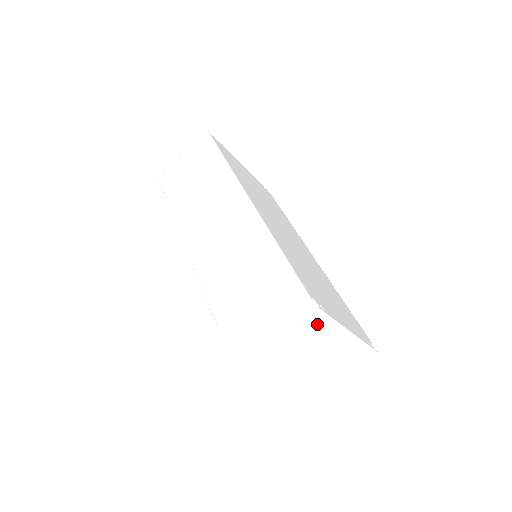
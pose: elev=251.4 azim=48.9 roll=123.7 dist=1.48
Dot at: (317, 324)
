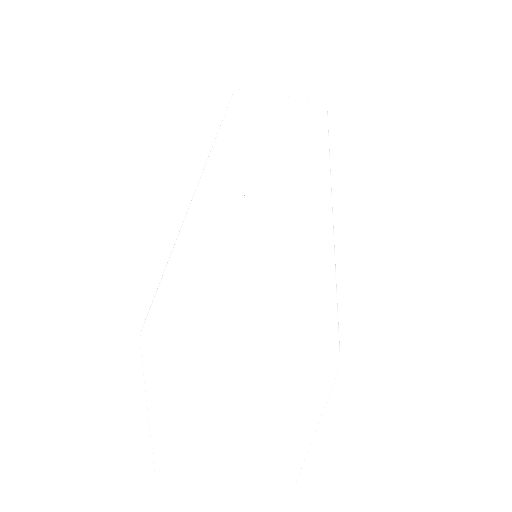
Dot at: (304, 392)
